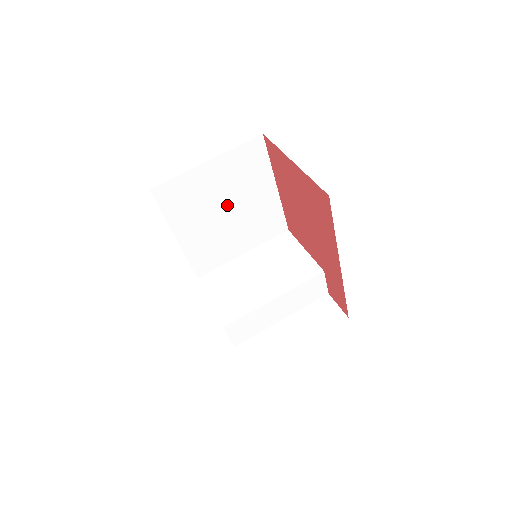
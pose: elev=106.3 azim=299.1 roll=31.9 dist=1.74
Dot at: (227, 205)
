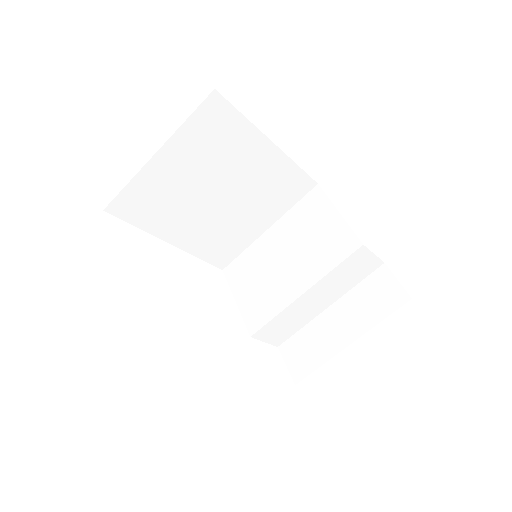
Dot at: (214, 189)
